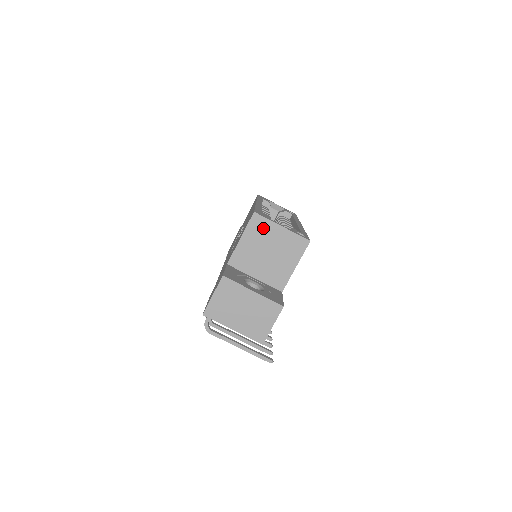
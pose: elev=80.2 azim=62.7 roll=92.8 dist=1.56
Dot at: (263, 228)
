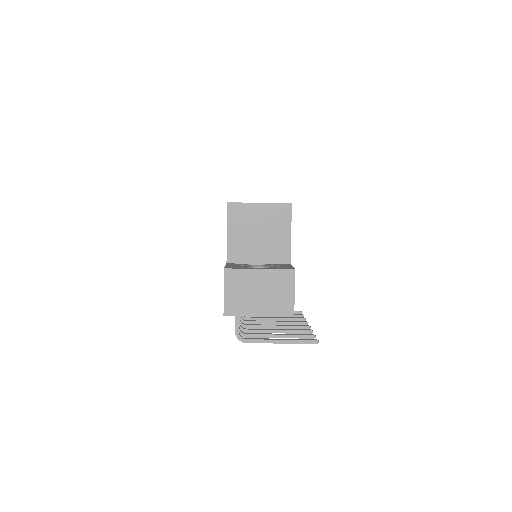
Dot at: (243, 213)
